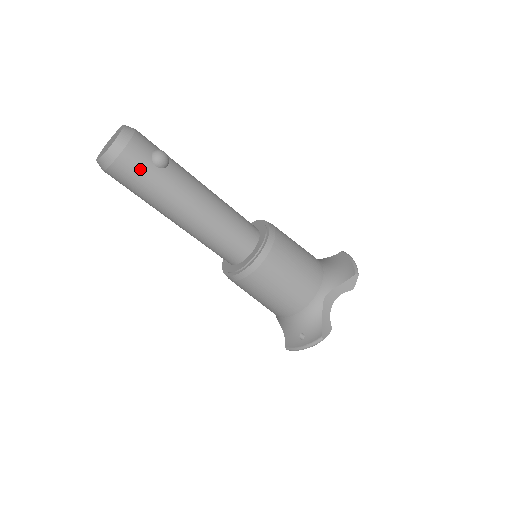
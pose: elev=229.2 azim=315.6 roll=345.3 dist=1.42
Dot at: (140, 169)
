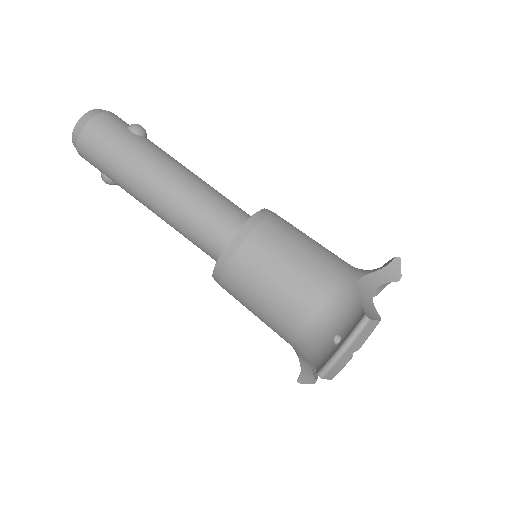
Dot at: (113, 130)
